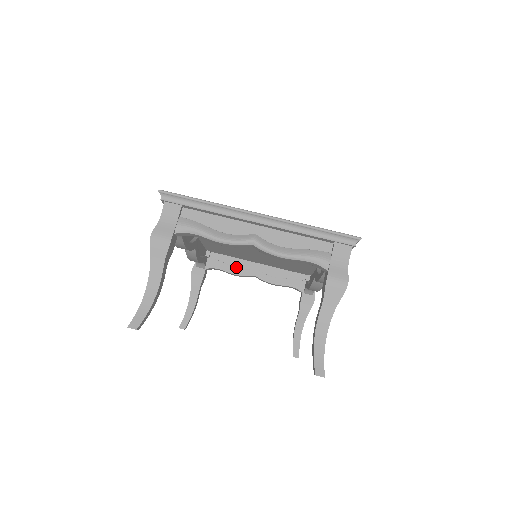
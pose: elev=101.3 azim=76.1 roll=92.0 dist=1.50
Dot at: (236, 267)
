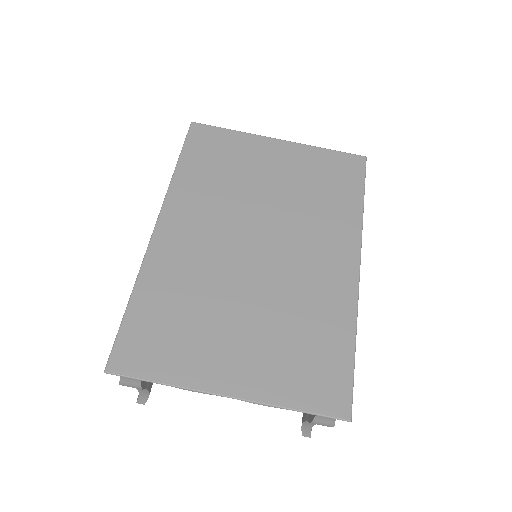
Dot at: occluded
